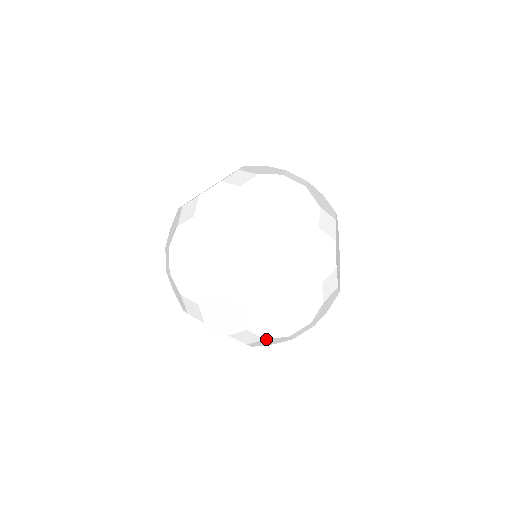
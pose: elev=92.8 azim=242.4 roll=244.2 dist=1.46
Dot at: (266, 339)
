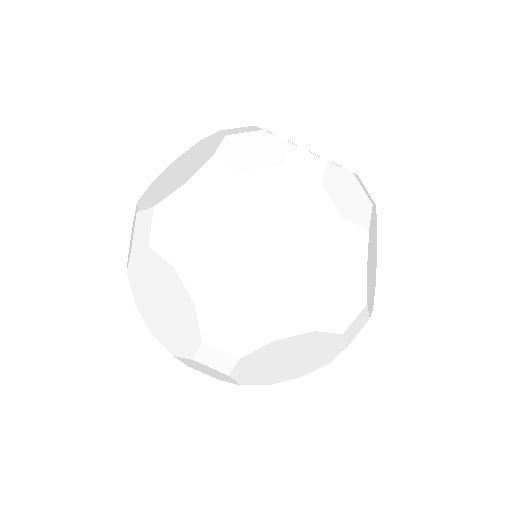
Dot at: (231, 288)
